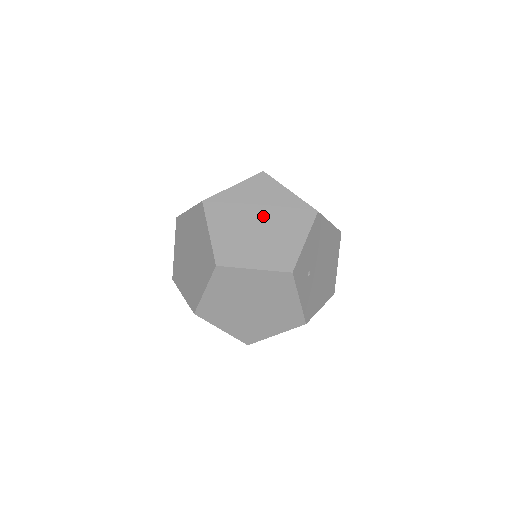
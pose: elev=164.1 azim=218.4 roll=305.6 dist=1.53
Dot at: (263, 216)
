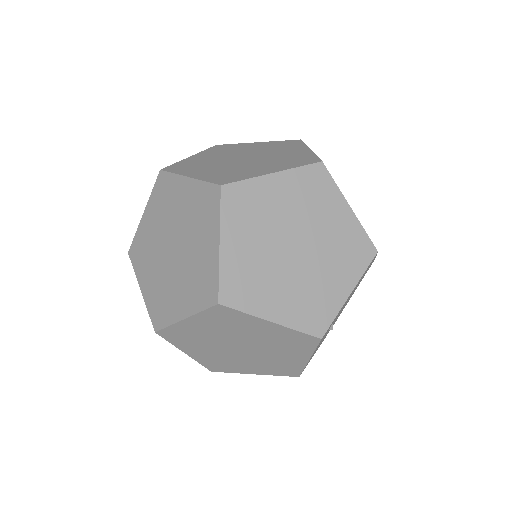
Dot at: (304, 238)
